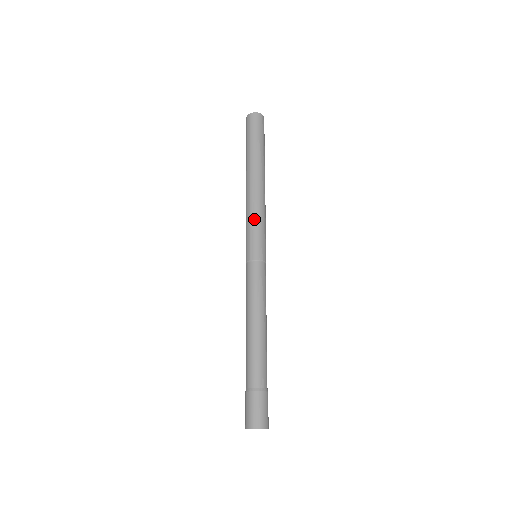
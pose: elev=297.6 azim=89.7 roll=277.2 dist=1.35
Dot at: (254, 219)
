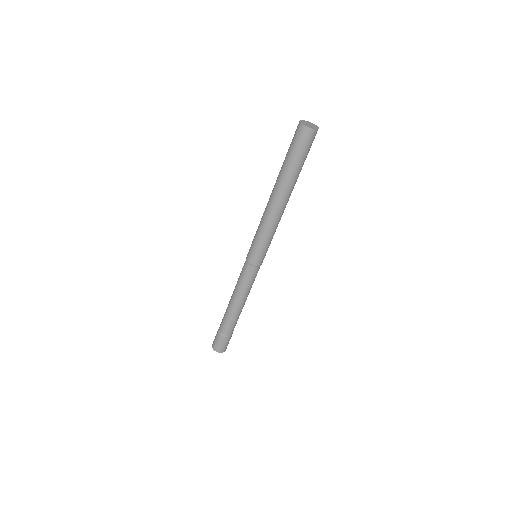
Dot at: (262, 234)
